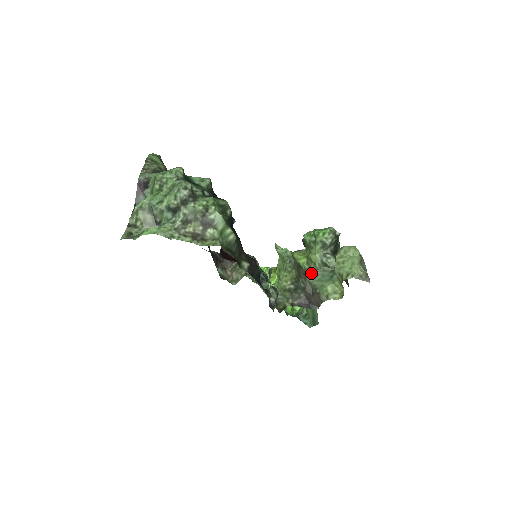
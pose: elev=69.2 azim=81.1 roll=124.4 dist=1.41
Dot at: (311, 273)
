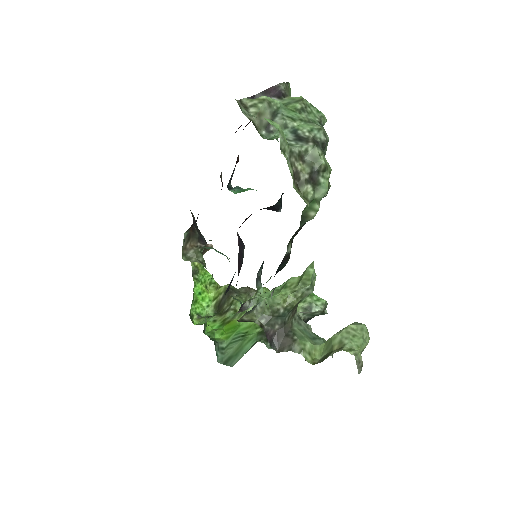
Dot at: (298, 317)
